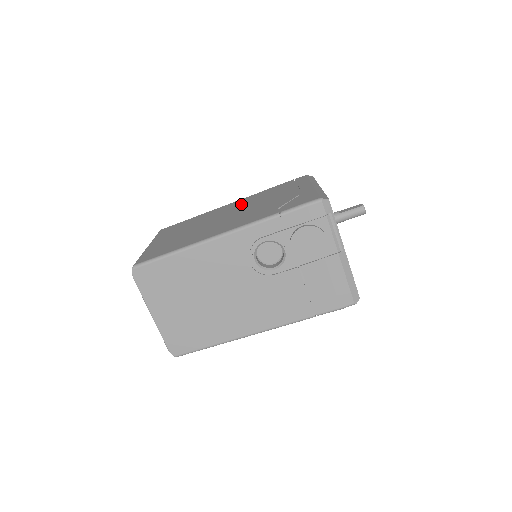
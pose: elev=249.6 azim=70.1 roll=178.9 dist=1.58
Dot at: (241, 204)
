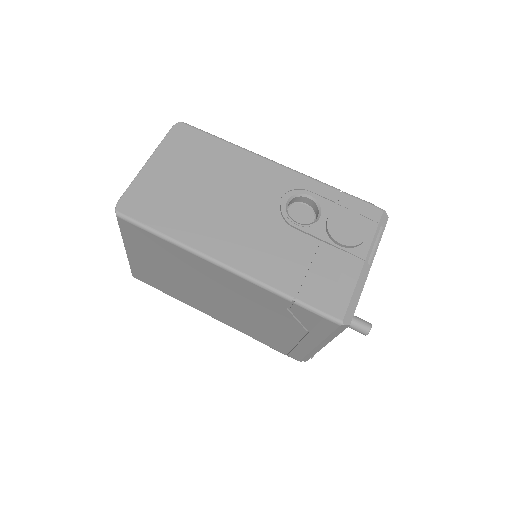
Dot at: occluded
